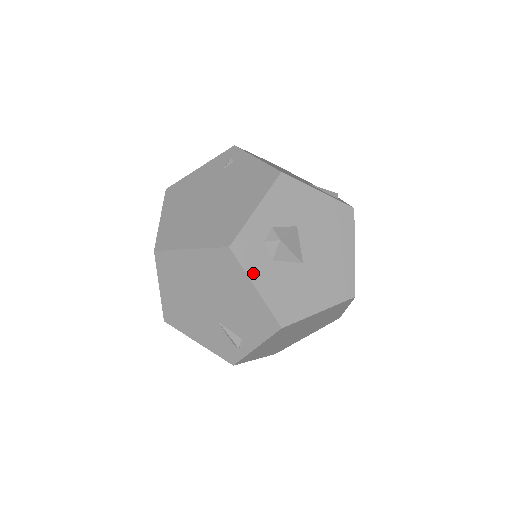
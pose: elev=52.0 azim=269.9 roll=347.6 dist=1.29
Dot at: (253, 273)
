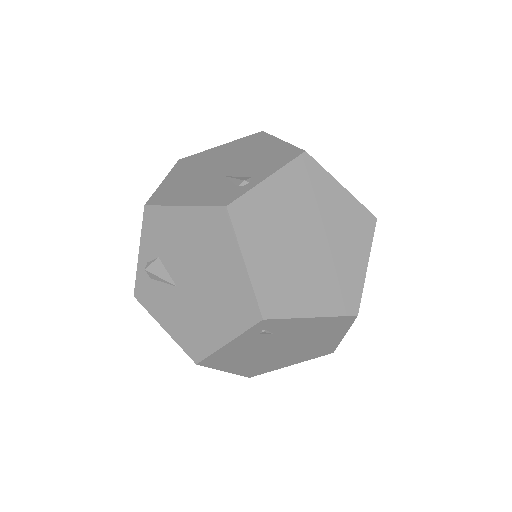
Dot at: occluded
